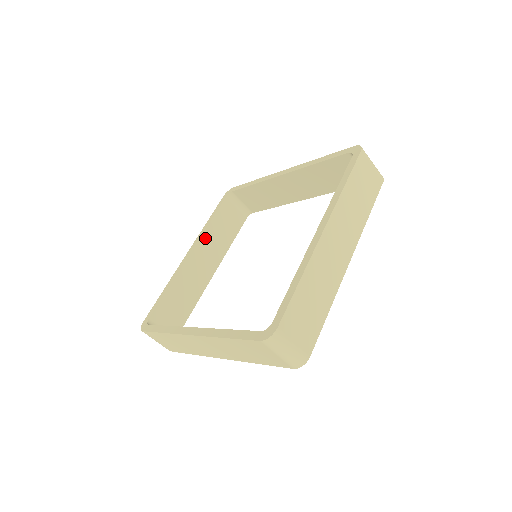
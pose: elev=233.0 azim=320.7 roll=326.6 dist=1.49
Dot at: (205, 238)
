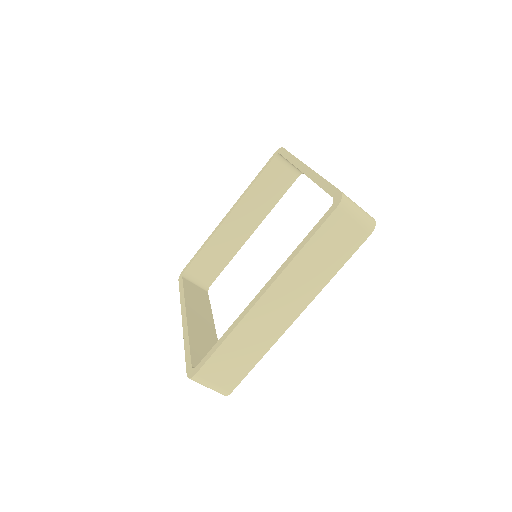
Dot at: (189, 304)
